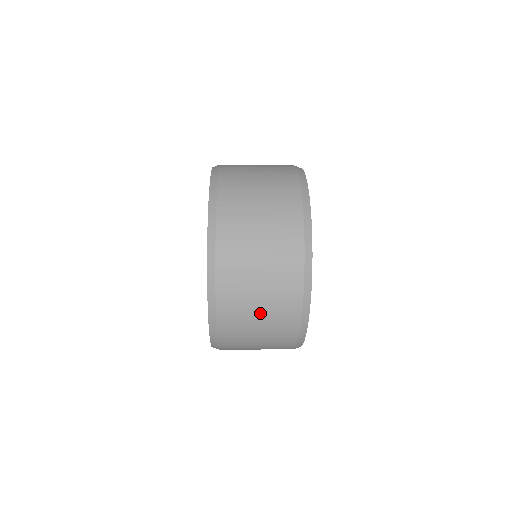
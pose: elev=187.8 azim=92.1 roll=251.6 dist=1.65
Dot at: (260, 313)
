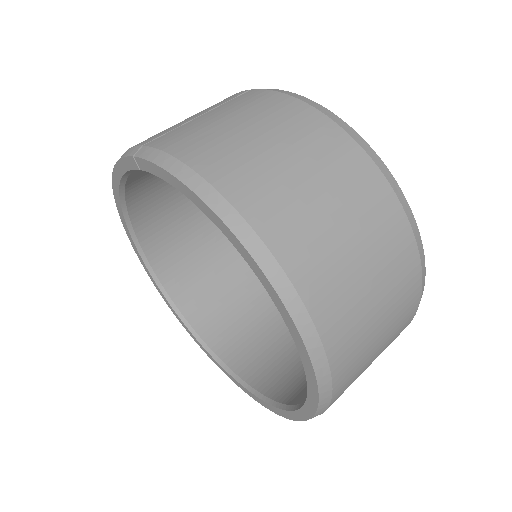
Dot at: occluded
